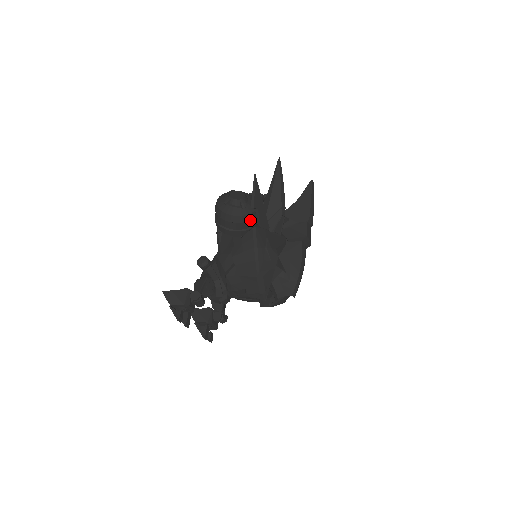
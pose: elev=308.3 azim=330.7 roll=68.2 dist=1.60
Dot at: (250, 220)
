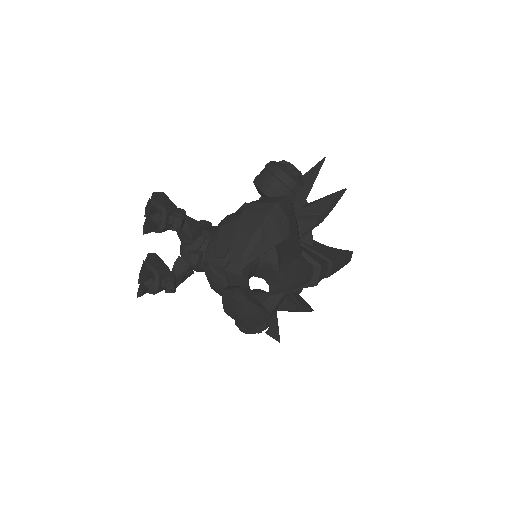
Dot at: (290, 188)
